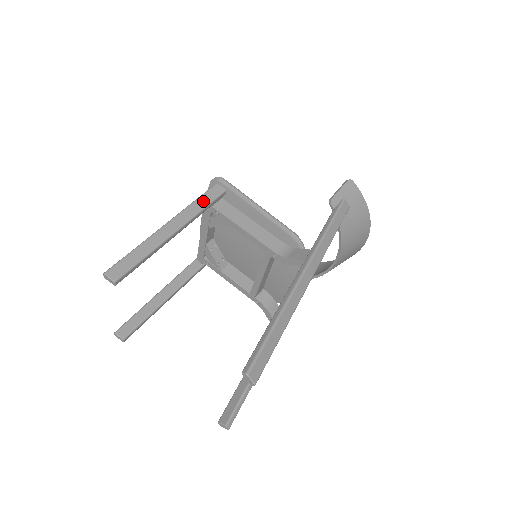
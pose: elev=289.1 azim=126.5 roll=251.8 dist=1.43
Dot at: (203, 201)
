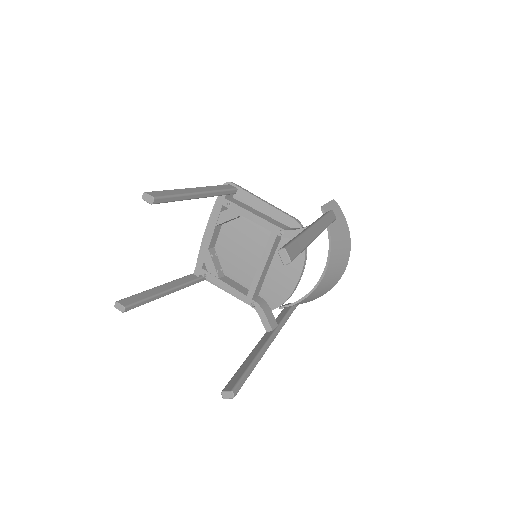
Dot at: (220, 187)
